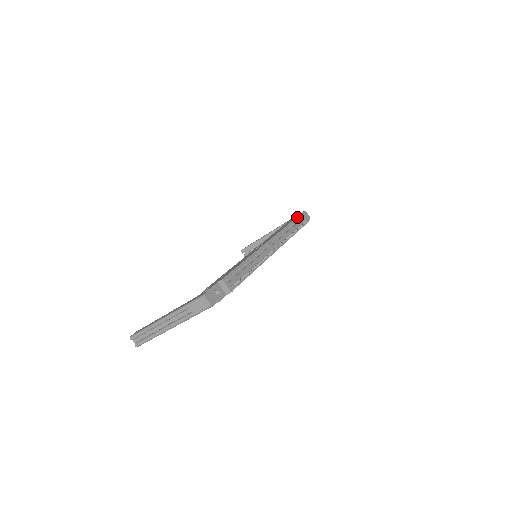
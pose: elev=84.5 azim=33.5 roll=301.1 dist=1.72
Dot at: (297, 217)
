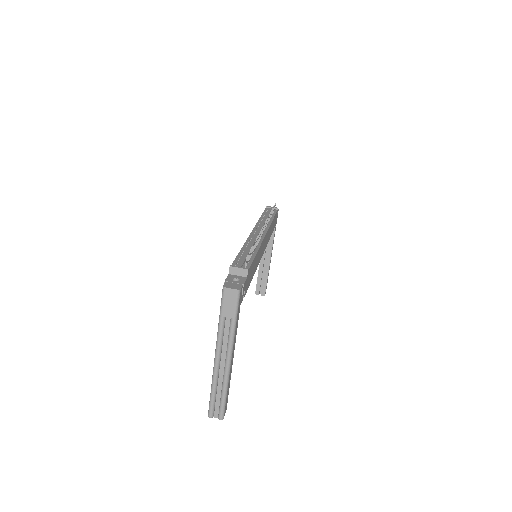
Dot at: (264, 211)
